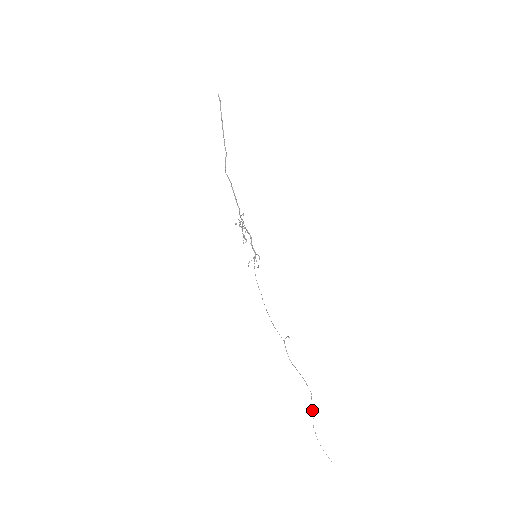
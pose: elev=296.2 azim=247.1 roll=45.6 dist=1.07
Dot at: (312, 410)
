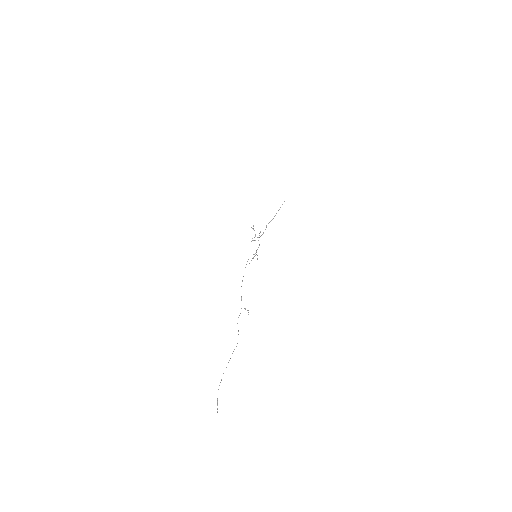
Dot at: occluded
